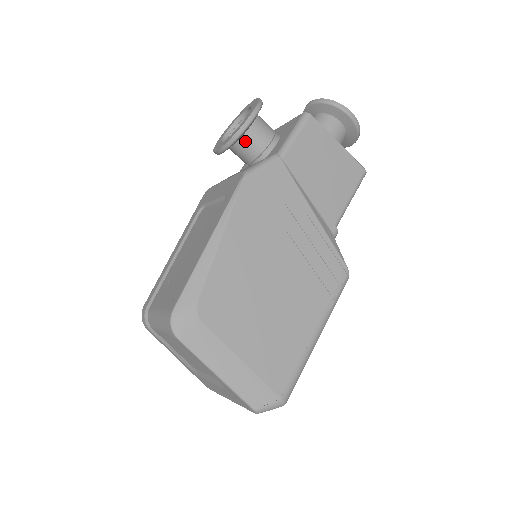
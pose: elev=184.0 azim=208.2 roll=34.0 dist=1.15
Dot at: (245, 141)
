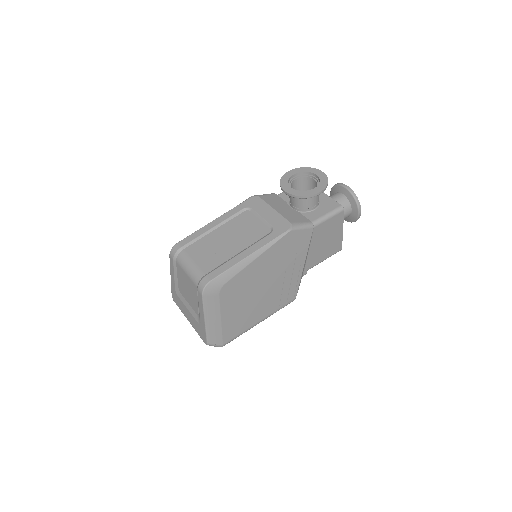
Dot at: occluded
